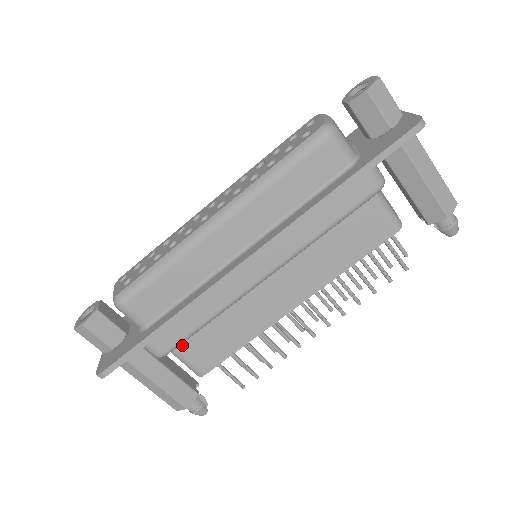
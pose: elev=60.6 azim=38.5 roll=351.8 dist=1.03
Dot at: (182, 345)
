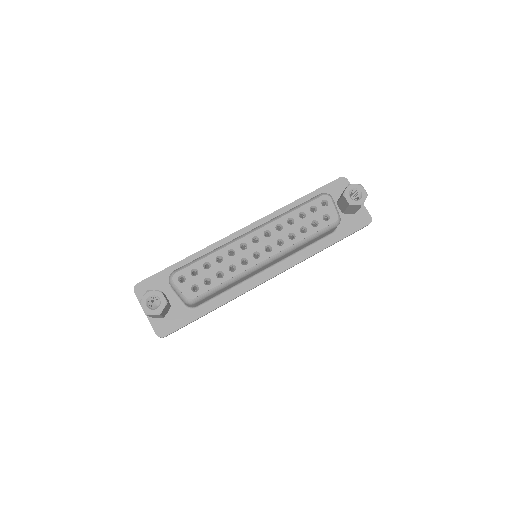
Dot at: occluded
